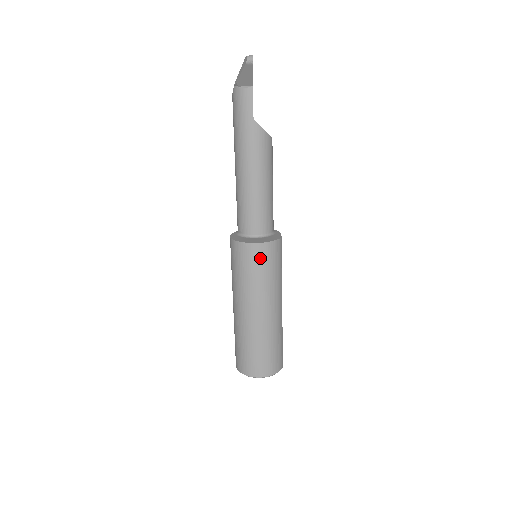
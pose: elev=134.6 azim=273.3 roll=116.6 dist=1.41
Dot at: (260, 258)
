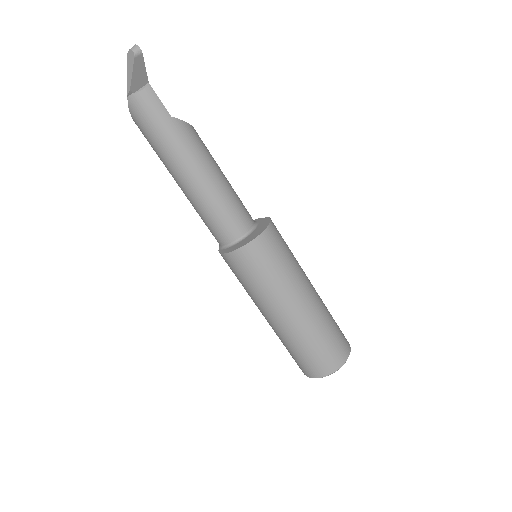
Dot at: (272, 247)
